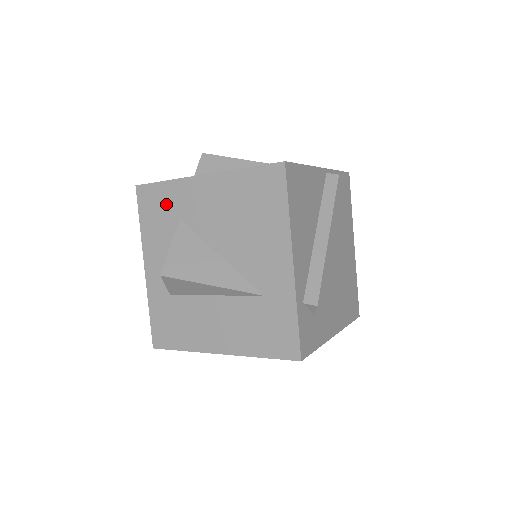
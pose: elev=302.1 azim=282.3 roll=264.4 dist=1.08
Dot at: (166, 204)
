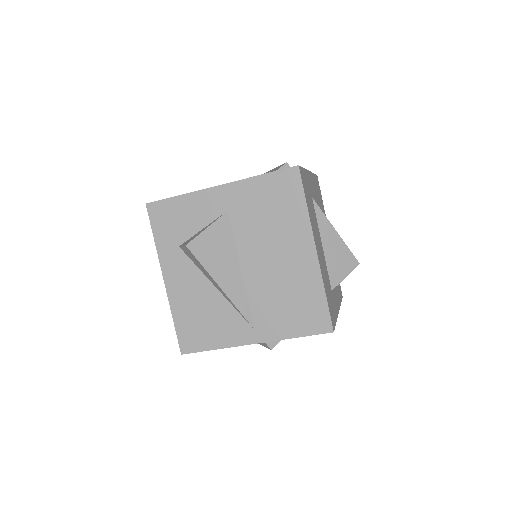
Dot at: occluded
